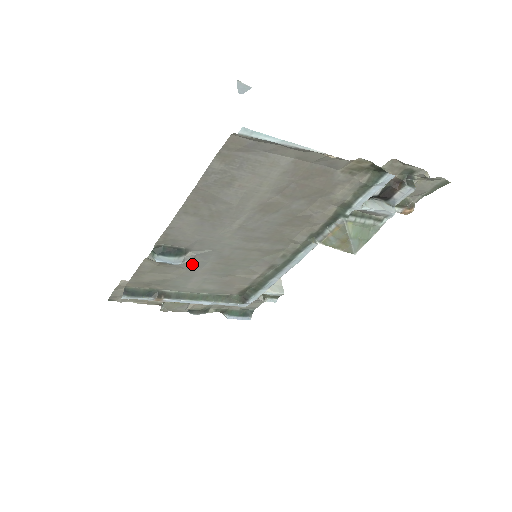
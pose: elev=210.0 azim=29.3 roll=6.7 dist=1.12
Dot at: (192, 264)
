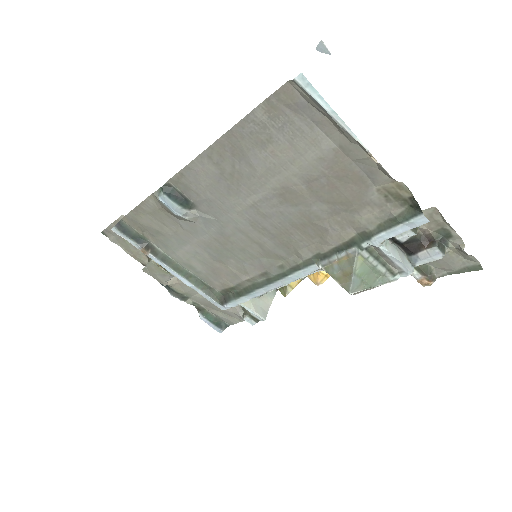
Dot at: (192, 226)
